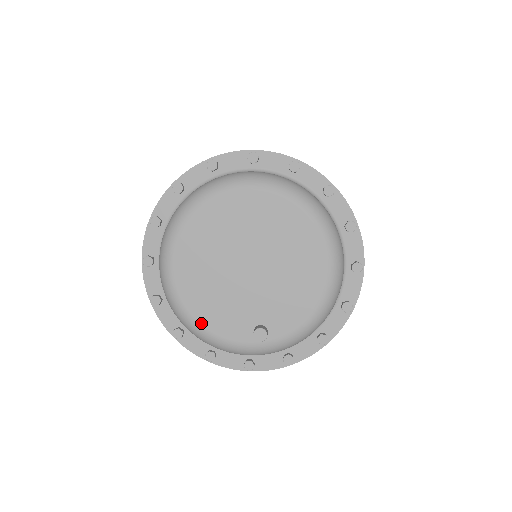
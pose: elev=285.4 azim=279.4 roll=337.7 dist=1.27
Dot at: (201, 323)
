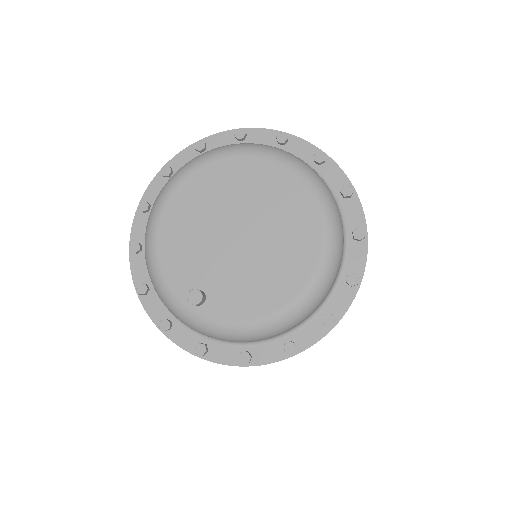
Dot at: (159, 248)
